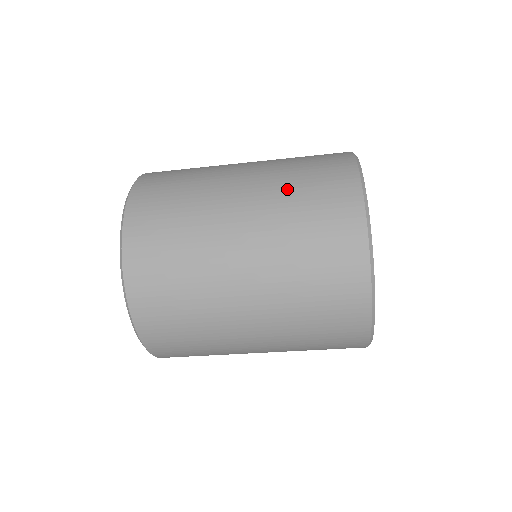
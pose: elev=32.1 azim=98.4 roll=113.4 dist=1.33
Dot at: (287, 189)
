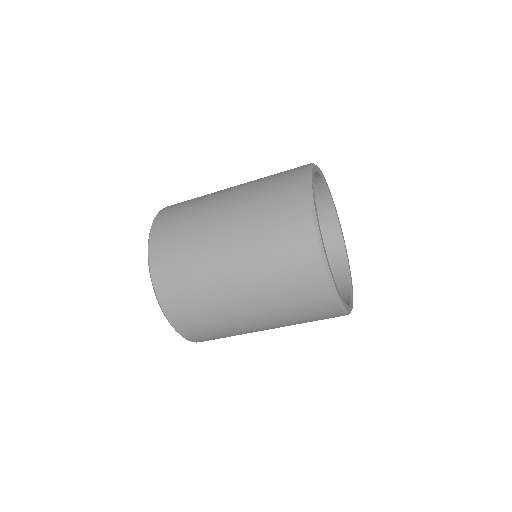
Dot at: (271, 281)
